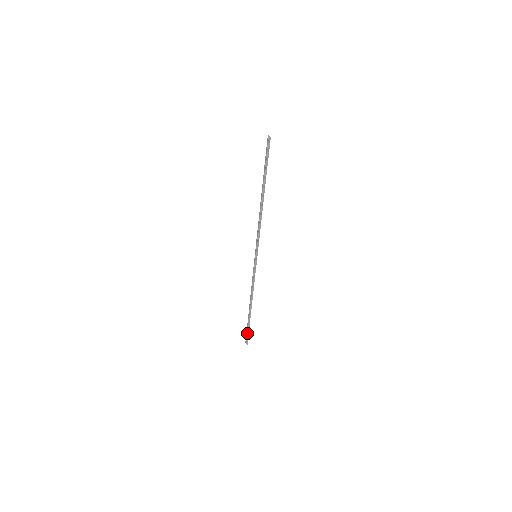
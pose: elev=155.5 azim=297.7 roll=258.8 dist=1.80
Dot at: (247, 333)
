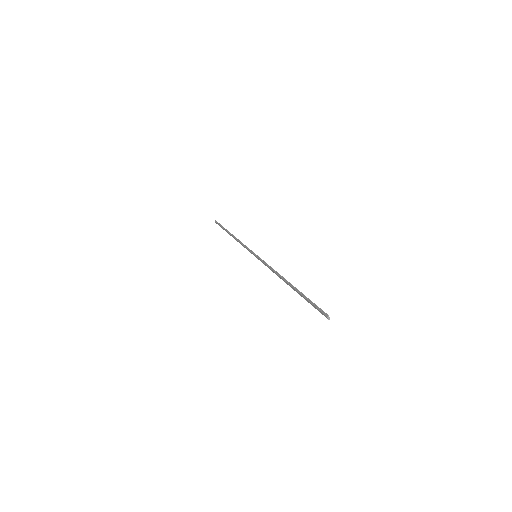
Dot at: (220, 226)
